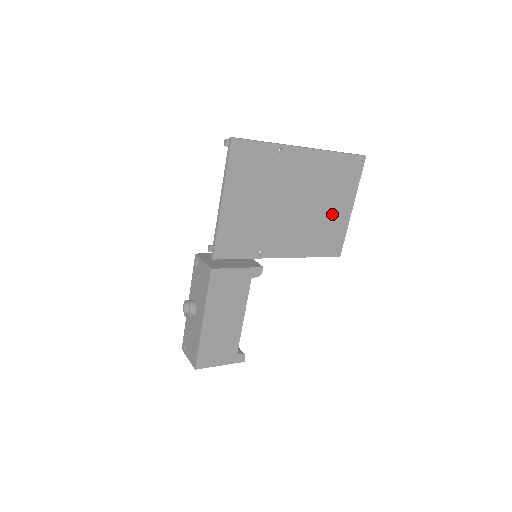
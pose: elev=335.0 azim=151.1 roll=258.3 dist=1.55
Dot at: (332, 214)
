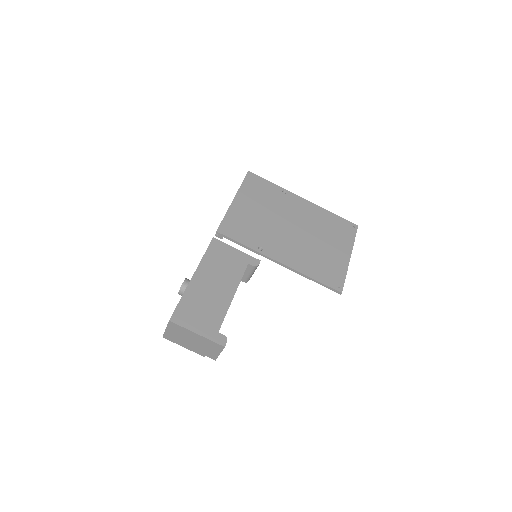
Dot at: (330, 252)
